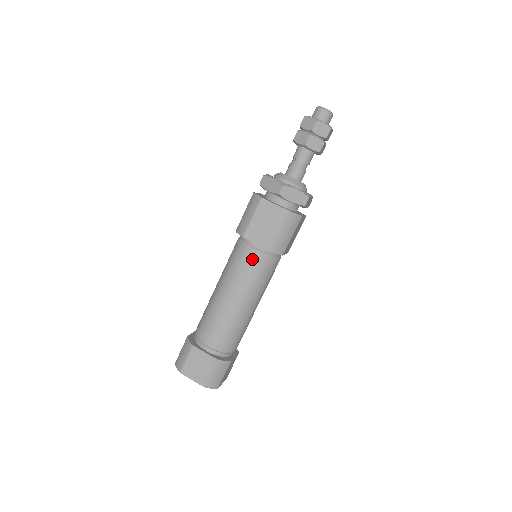
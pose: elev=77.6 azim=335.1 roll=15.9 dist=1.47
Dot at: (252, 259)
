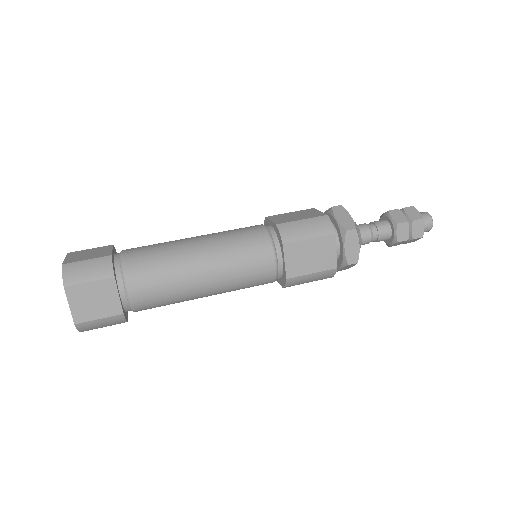
Dot at: (254, 228)
